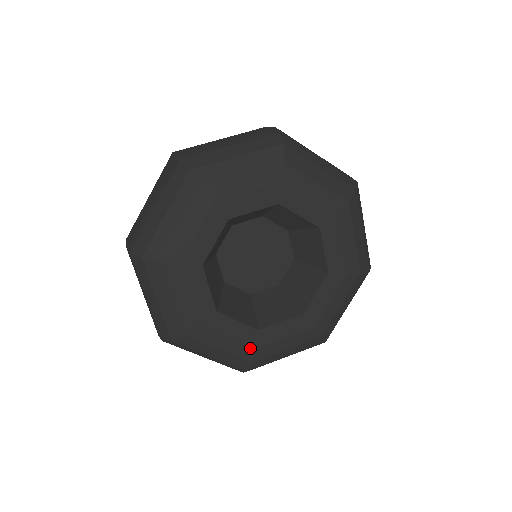
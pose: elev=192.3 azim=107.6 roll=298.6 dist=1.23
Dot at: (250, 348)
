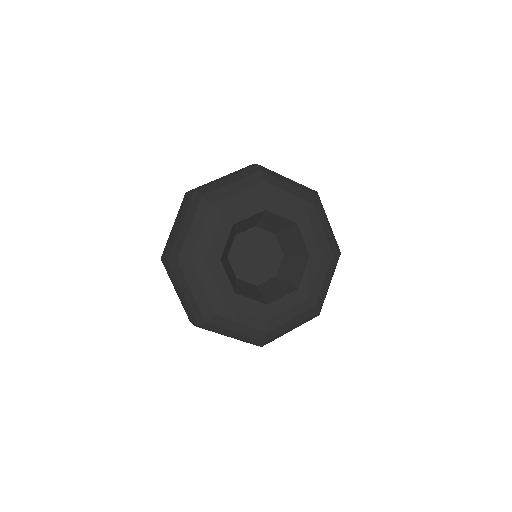
Dot at: (264, 320)
